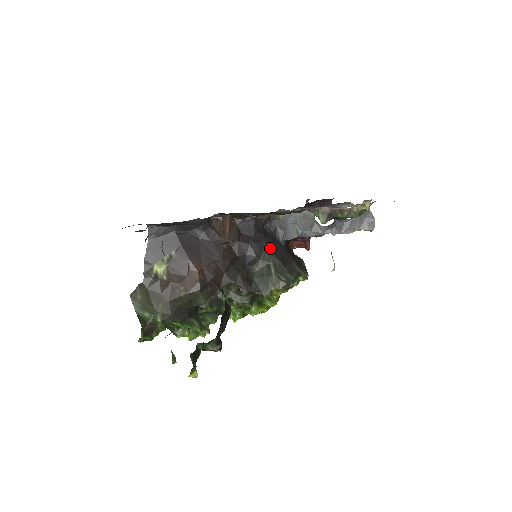
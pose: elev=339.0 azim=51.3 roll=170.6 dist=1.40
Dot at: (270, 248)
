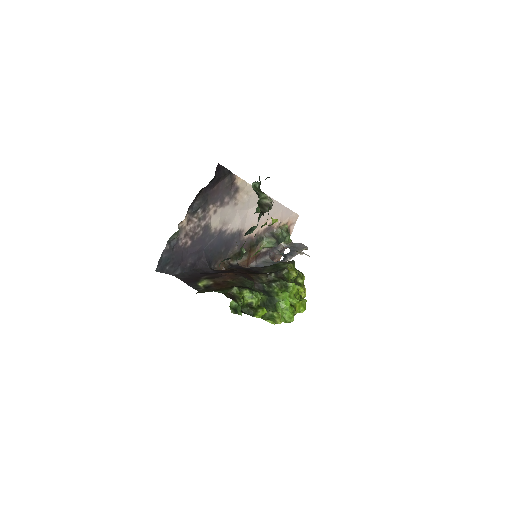
Dot at: occluded
